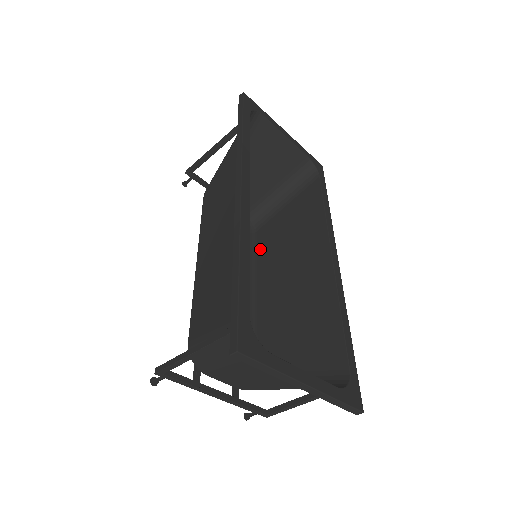
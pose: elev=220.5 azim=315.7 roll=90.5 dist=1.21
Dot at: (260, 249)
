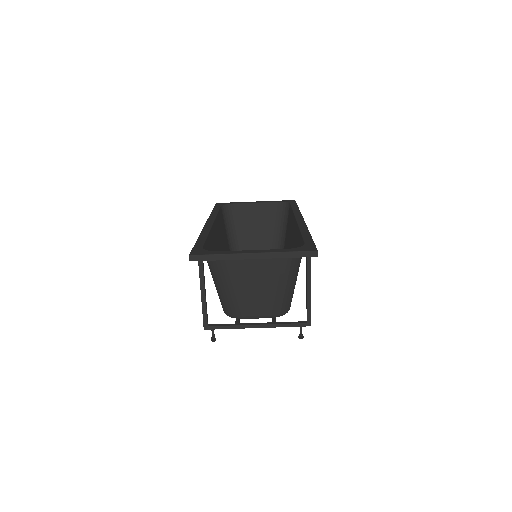
Dot at: occluded
